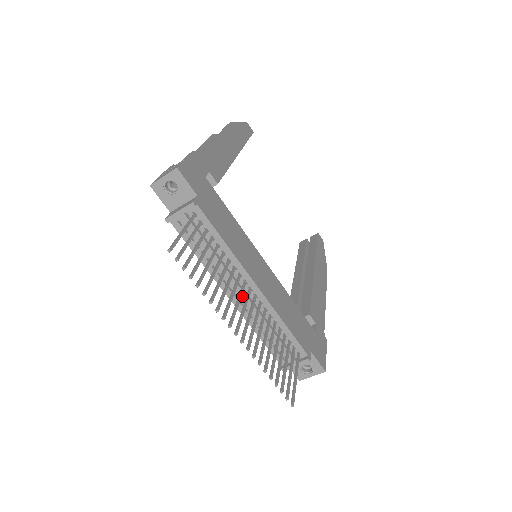
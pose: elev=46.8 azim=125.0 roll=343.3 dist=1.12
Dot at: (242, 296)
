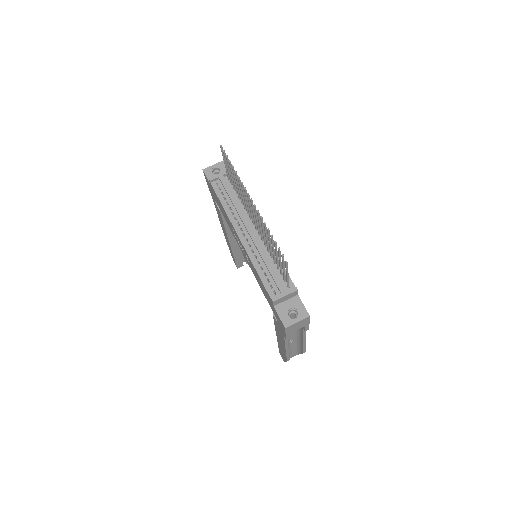
Dot at: (250, 231)
